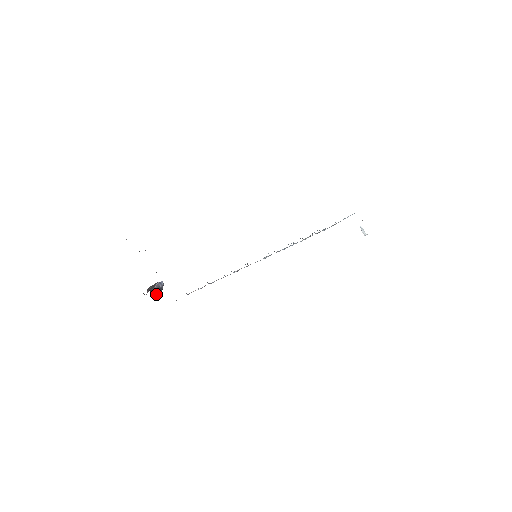
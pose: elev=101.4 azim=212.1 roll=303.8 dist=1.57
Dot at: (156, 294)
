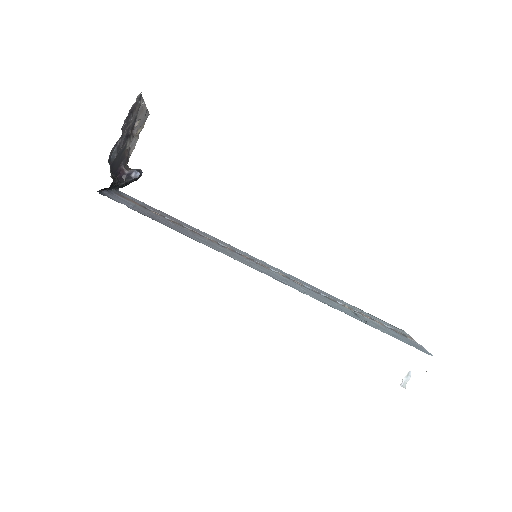
Dot at: (123, 177)
